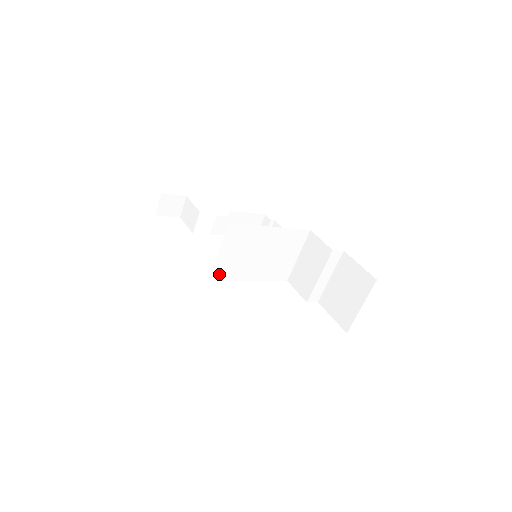
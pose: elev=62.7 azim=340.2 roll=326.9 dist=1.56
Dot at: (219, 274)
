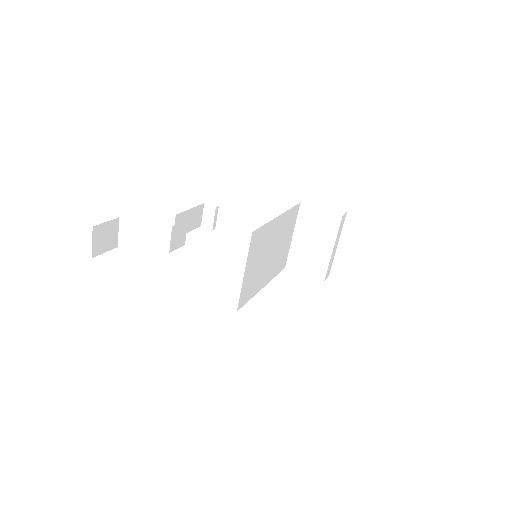
Dot at: (244, 297)
